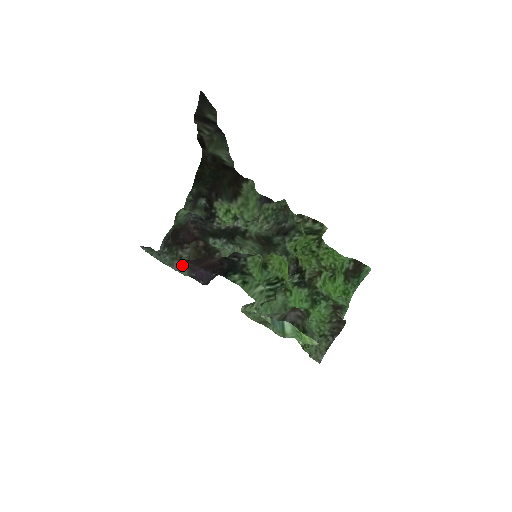
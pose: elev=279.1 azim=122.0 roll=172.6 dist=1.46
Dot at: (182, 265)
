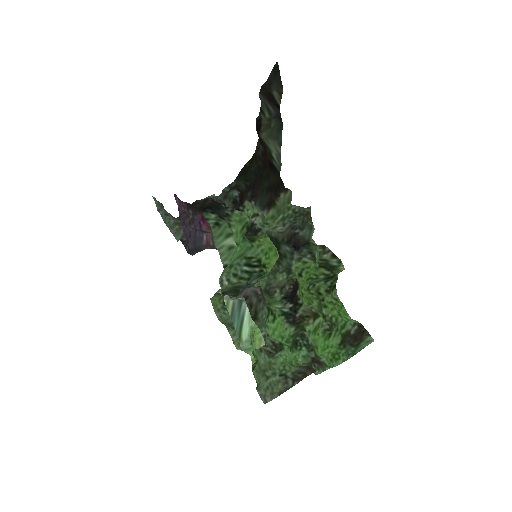
Dot at: (180, 229)
